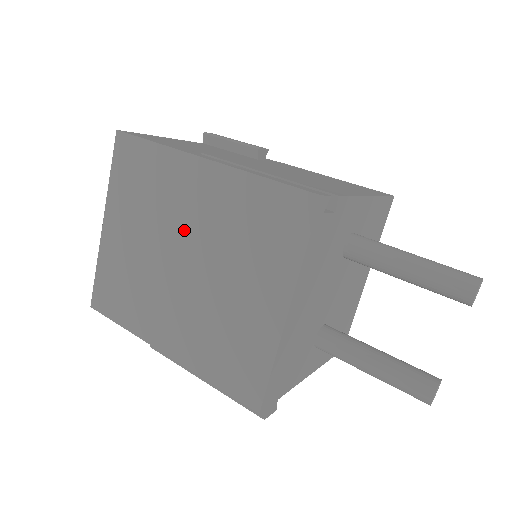
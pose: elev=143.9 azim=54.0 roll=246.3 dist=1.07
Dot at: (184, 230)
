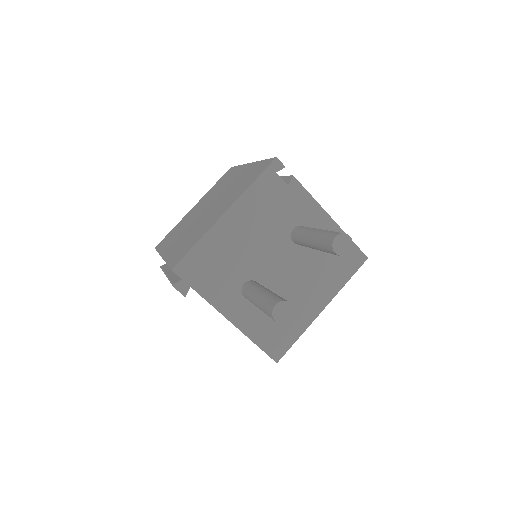
Dot at: (219, 195)
